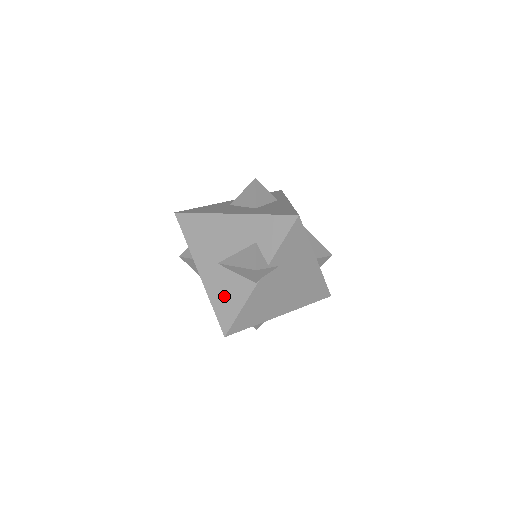
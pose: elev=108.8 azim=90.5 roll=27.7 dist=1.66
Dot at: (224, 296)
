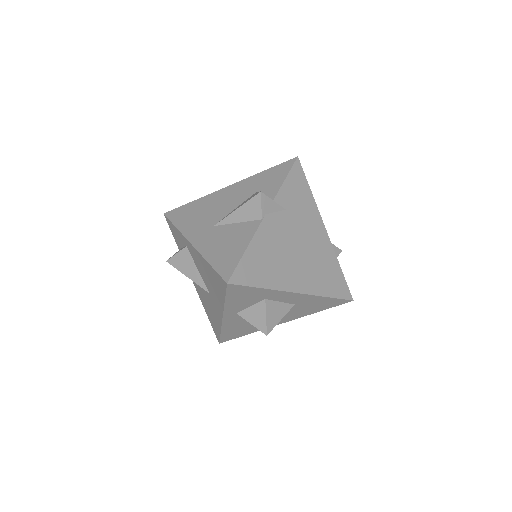
Dot at: (223, 247)
